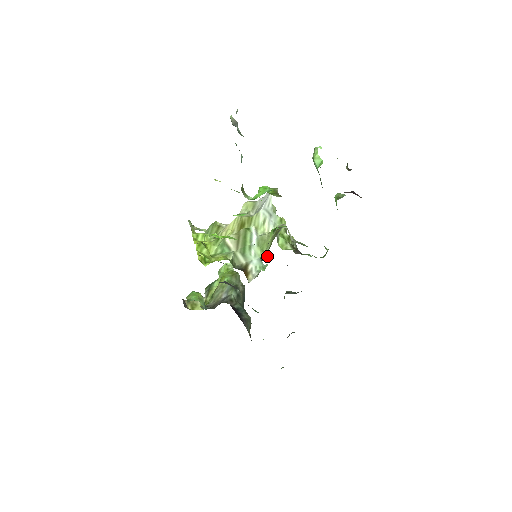
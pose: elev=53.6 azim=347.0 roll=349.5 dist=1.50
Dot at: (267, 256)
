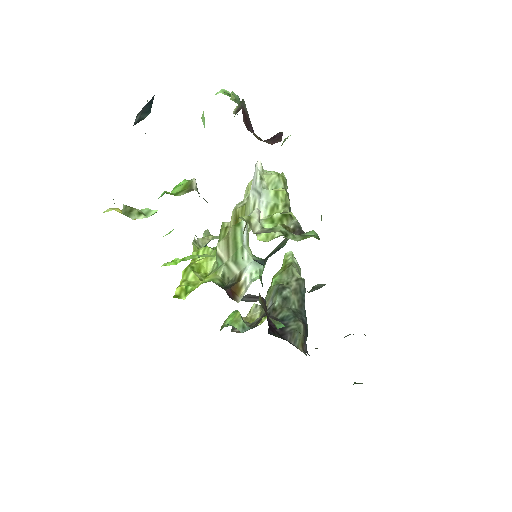
Dot at: (281, 246)
